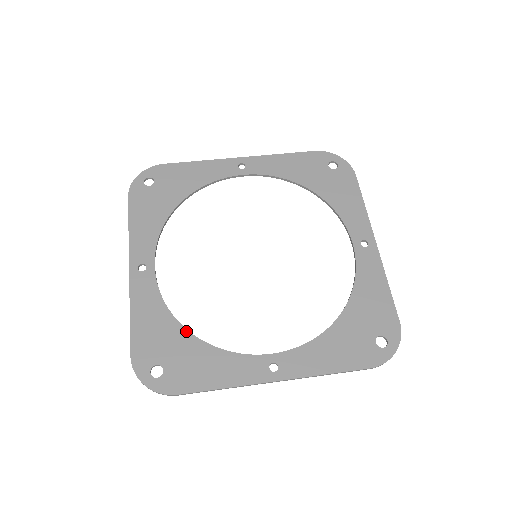
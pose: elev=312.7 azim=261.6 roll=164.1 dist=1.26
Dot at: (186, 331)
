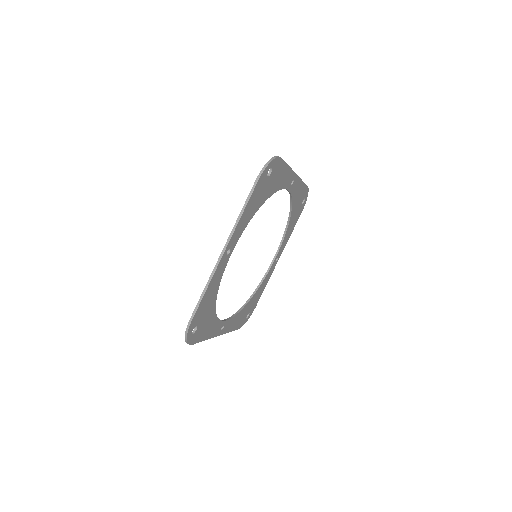
Dot at: (249, 302)
